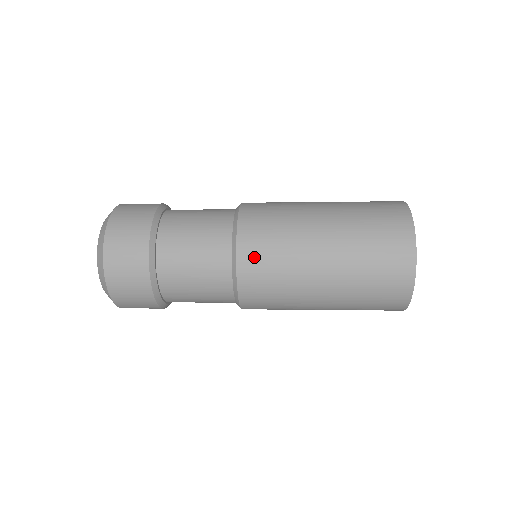
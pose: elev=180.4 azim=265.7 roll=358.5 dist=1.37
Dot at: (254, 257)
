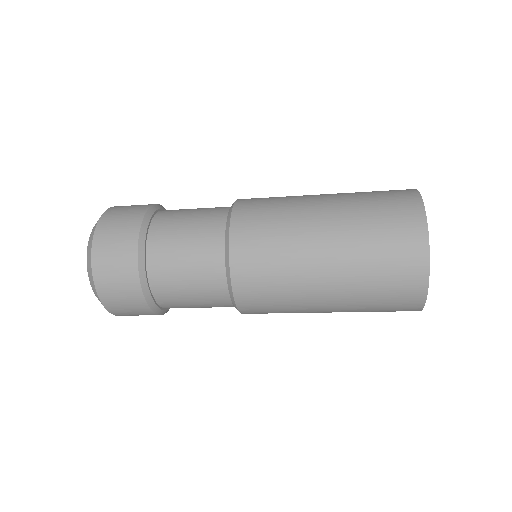
Dot at: (249, 274)
